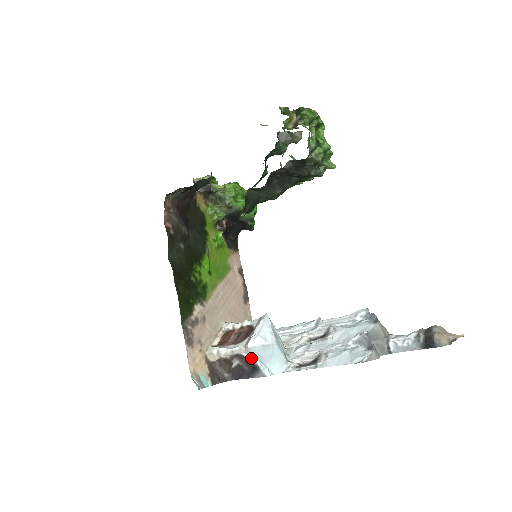
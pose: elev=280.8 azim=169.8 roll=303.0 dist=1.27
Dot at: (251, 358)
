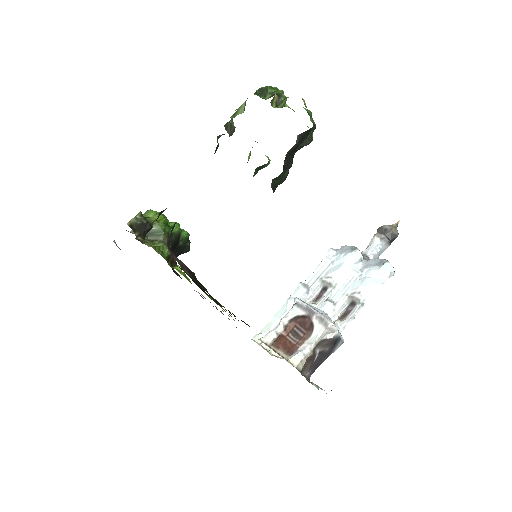
Dot at: (333, 334)
